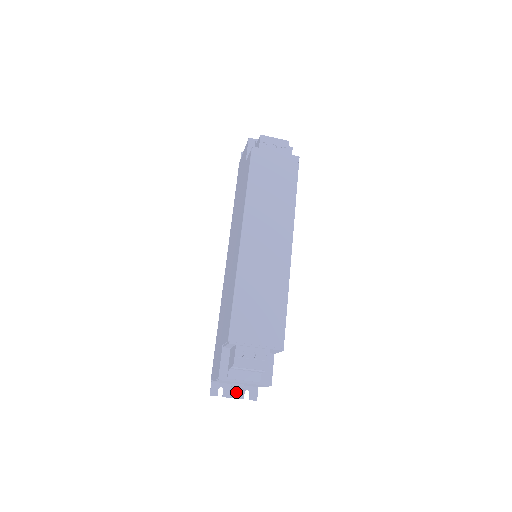
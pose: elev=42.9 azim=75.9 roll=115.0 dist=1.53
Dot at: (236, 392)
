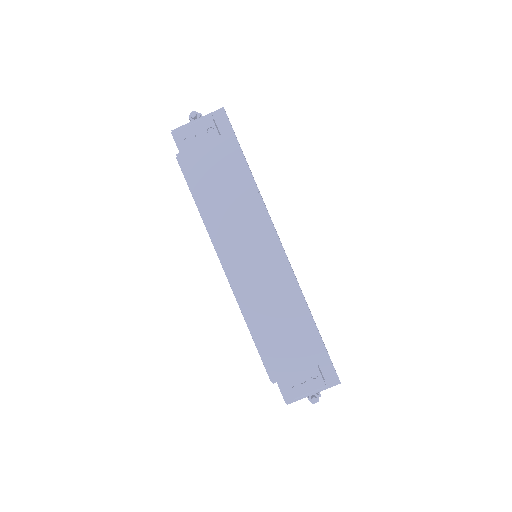
Dot at: occluded
